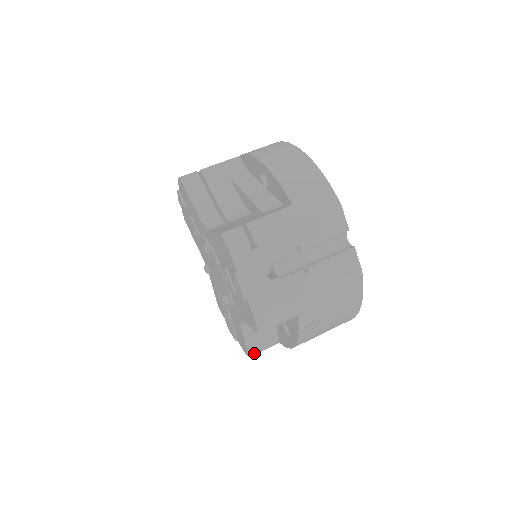
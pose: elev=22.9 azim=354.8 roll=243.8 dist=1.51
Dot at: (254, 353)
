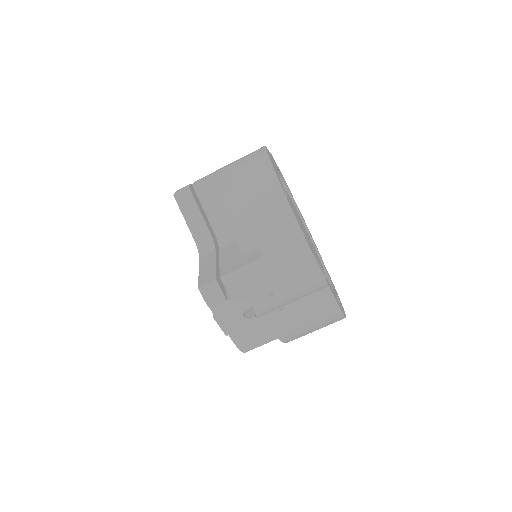
Dot at: occluded
